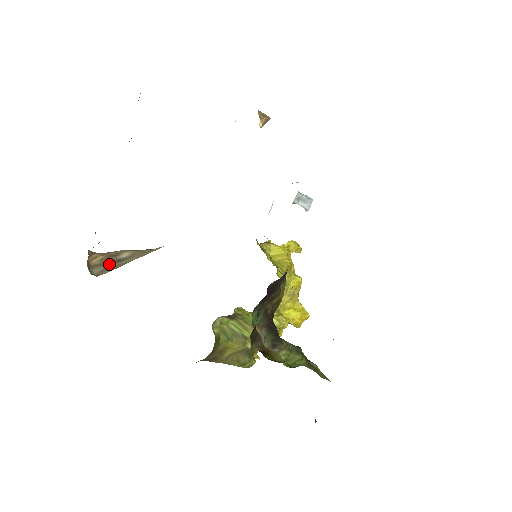
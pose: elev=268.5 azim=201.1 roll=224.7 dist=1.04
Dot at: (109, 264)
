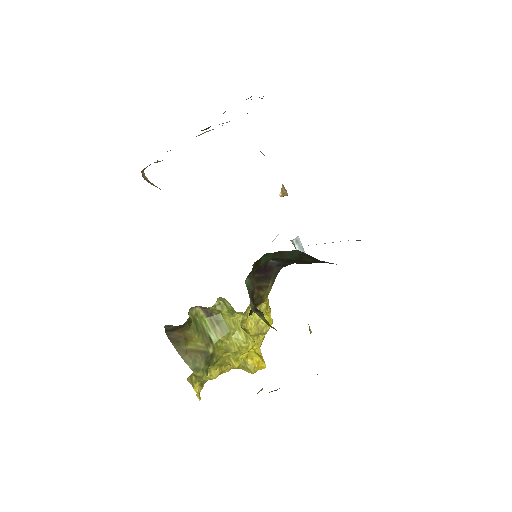
Dot at: (154, 185)
